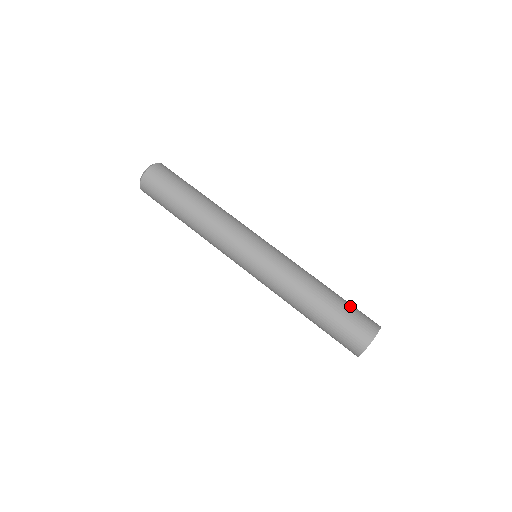
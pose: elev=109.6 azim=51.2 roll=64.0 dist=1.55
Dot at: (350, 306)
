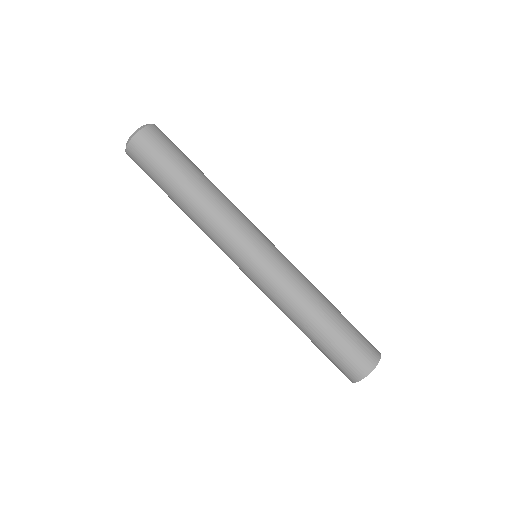
Dot at: (347, 339)
